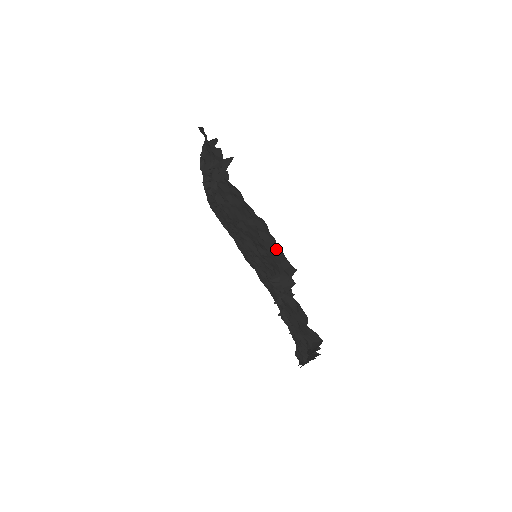
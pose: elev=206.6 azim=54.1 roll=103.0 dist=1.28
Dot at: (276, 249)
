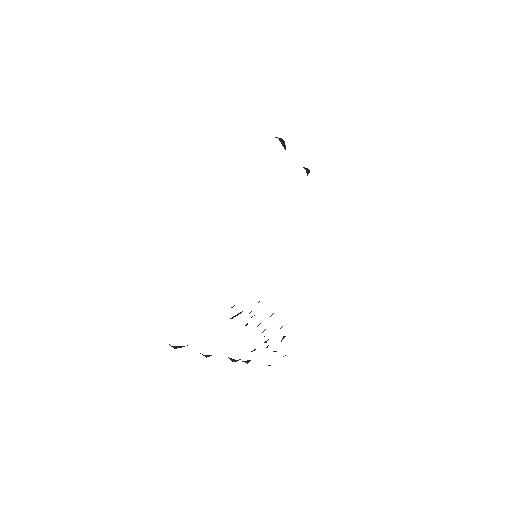
Dot at: occluded
